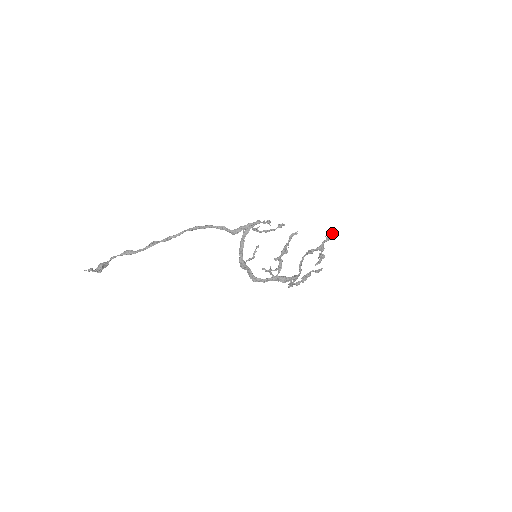
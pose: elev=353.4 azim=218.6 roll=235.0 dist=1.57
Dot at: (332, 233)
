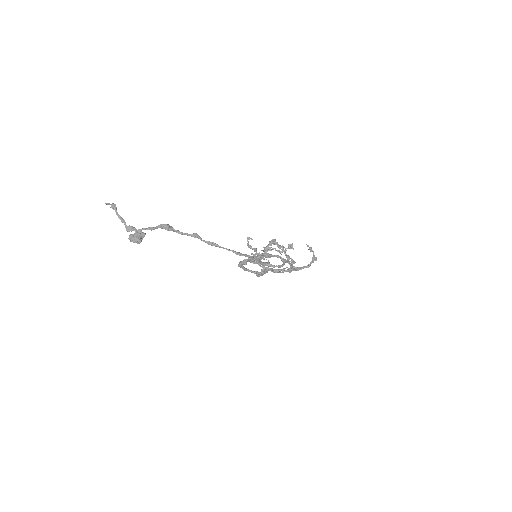
Dot at: occluded
